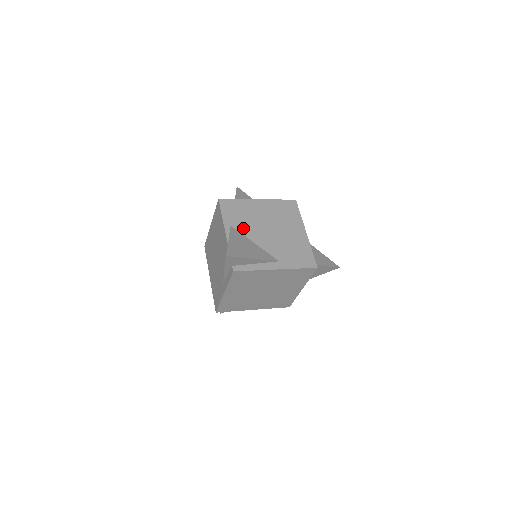
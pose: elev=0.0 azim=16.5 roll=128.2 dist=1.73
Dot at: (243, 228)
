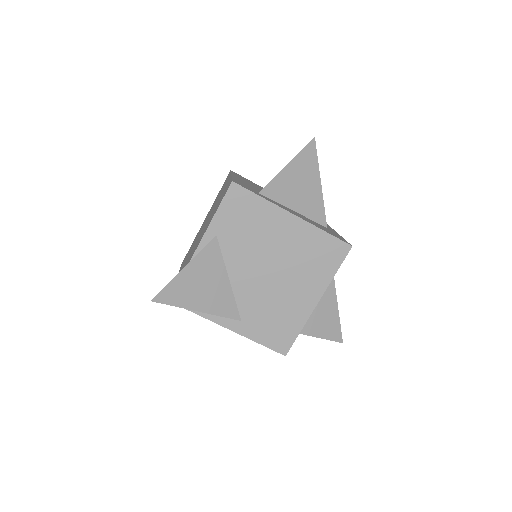
Dot at: (231, 249)
